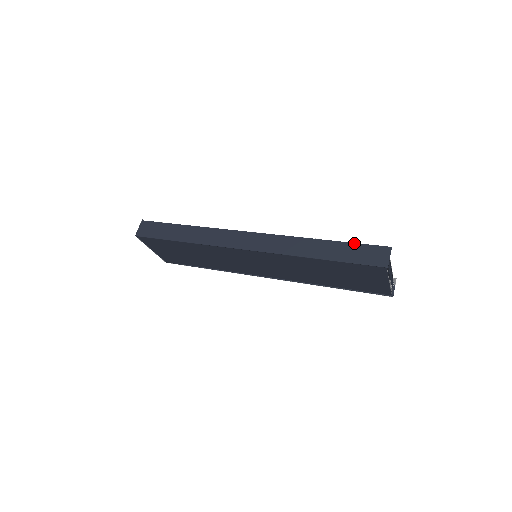
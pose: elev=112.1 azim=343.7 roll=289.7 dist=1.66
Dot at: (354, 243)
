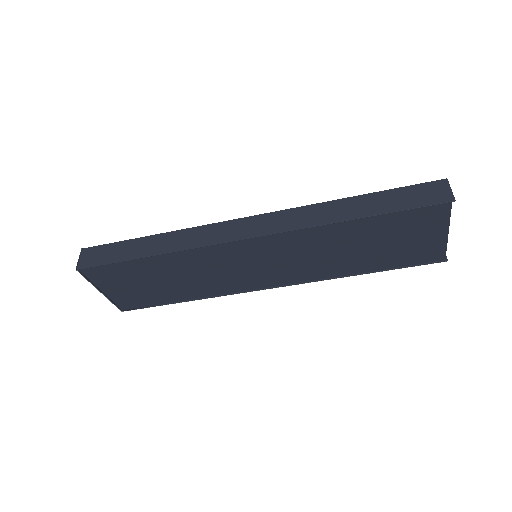
Dot at: (395, 188)
